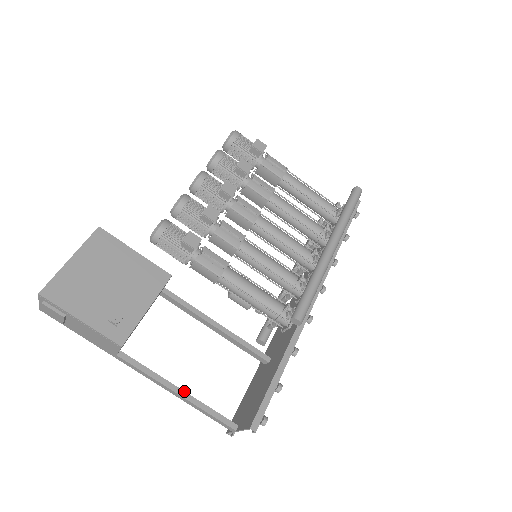
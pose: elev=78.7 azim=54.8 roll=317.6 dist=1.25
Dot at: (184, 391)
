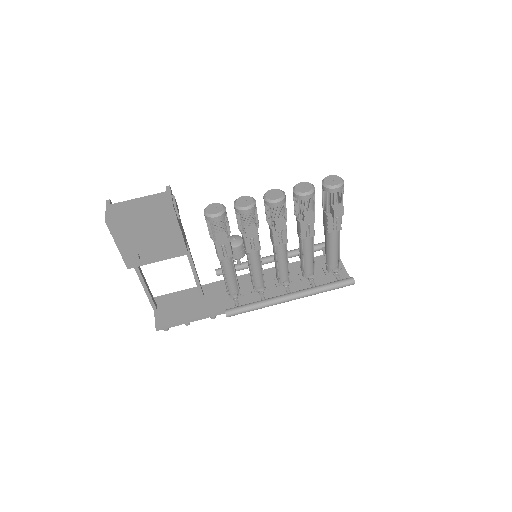
Dot at: (146, 285)
